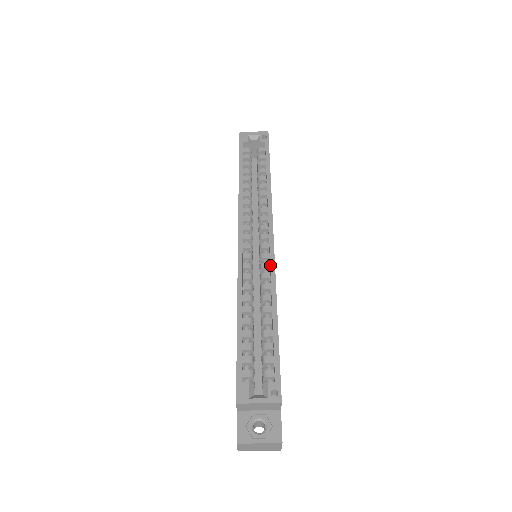
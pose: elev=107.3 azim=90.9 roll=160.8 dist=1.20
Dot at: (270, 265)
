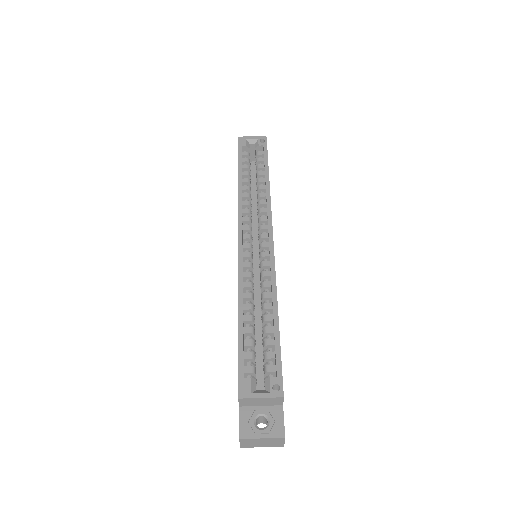
Dot at: (270, 263)
